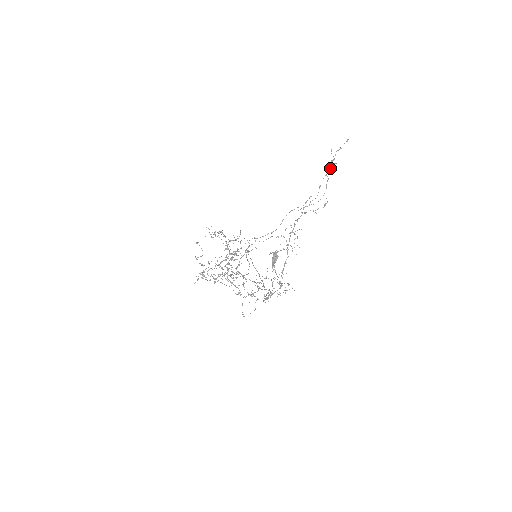
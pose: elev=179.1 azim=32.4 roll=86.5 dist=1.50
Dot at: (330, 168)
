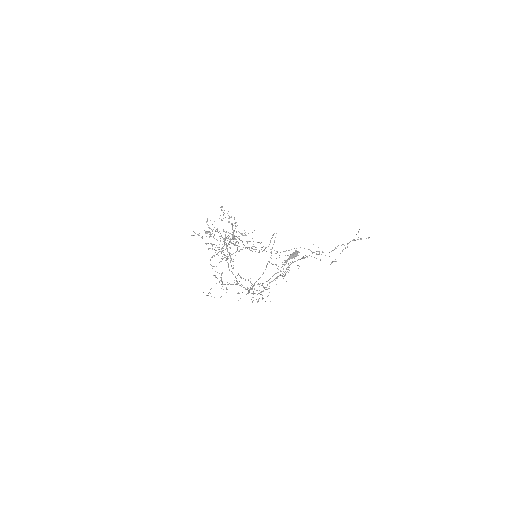
Dot at: occluded
